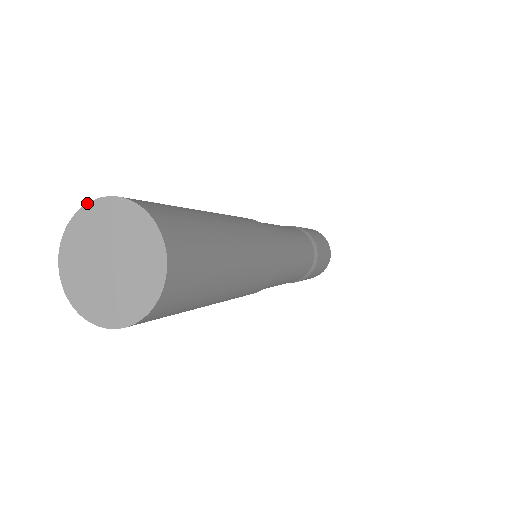
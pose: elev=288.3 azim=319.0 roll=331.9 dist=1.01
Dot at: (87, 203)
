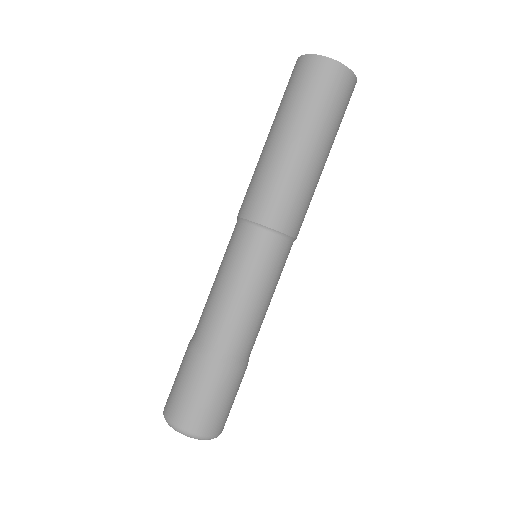
Dot at: occluded
